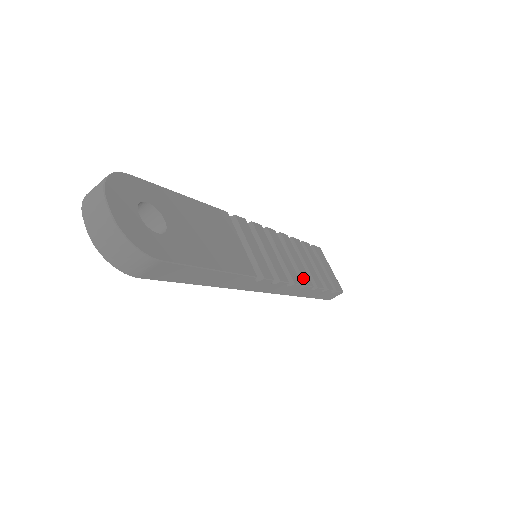
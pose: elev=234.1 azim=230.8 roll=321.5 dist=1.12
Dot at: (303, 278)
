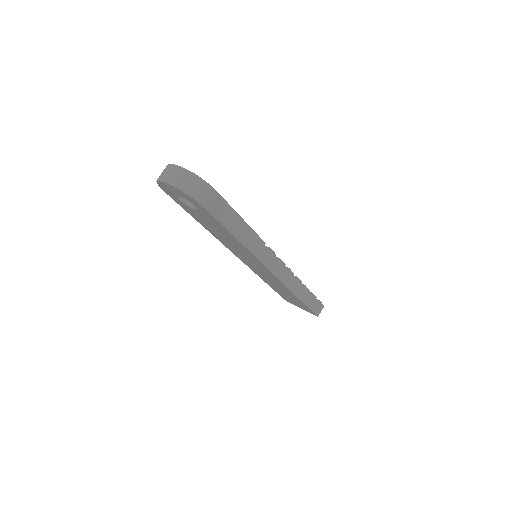
Dot at: occluded
